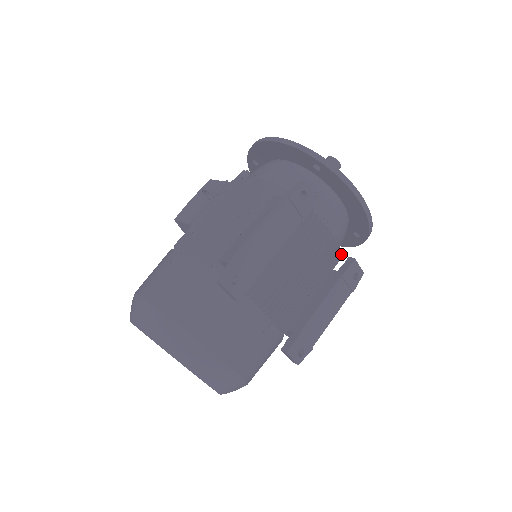
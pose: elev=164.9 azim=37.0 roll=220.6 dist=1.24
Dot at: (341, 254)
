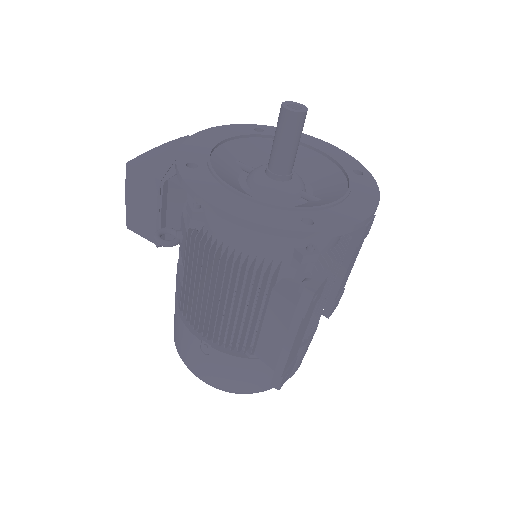
Dot at: occluded
